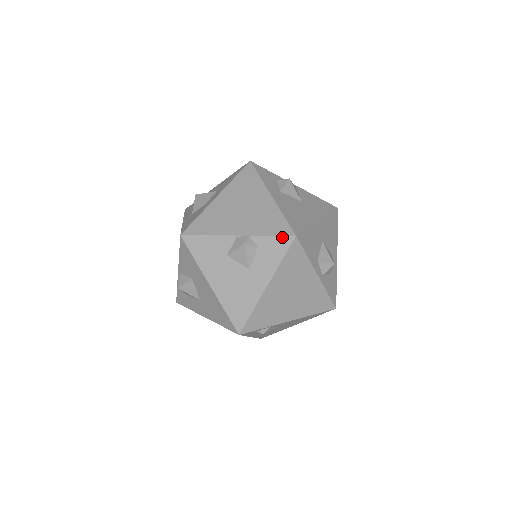
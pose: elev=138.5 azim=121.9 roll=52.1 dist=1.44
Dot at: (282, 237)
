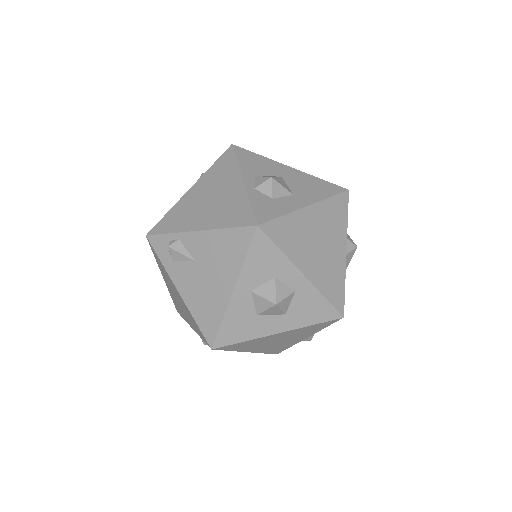
Dot at: occluded
